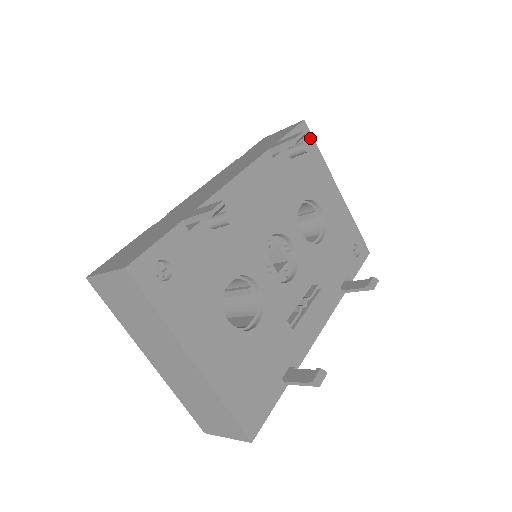
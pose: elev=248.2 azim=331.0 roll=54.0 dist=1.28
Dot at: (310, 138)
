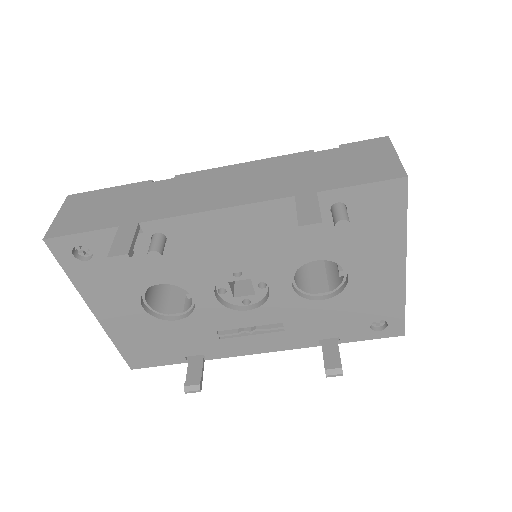
Dot at: (399, 201)
